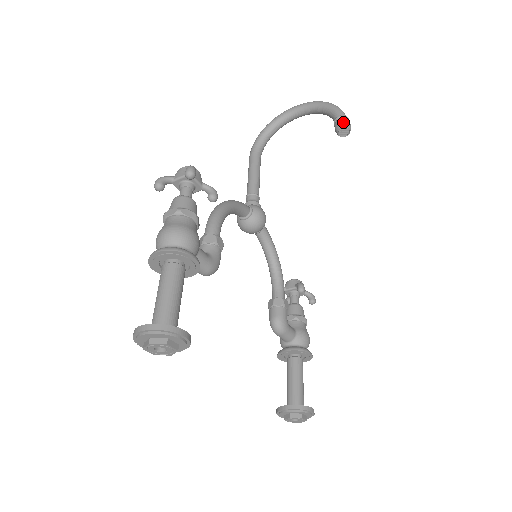
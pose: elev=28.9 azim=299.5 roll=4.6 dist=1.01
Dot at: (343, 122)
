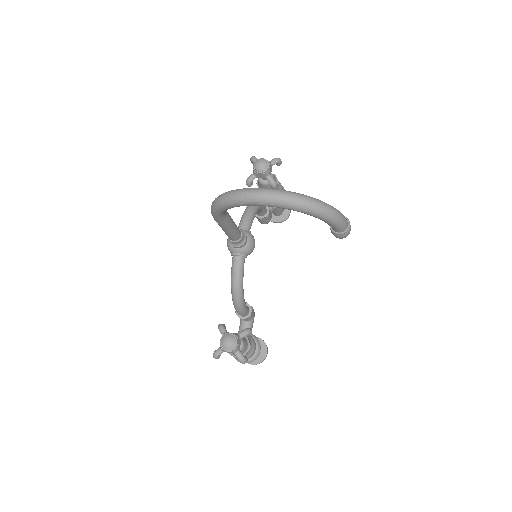
Dot at: occluded
